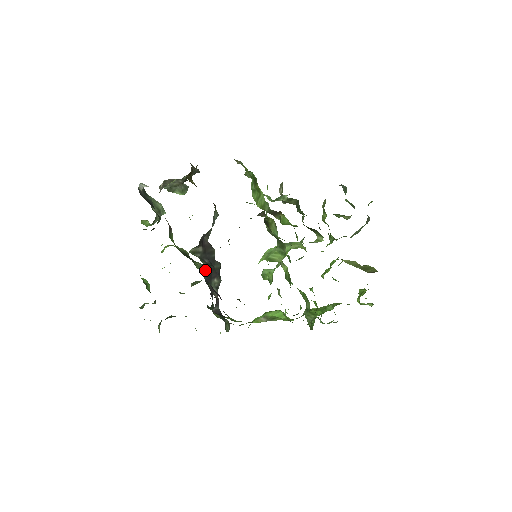
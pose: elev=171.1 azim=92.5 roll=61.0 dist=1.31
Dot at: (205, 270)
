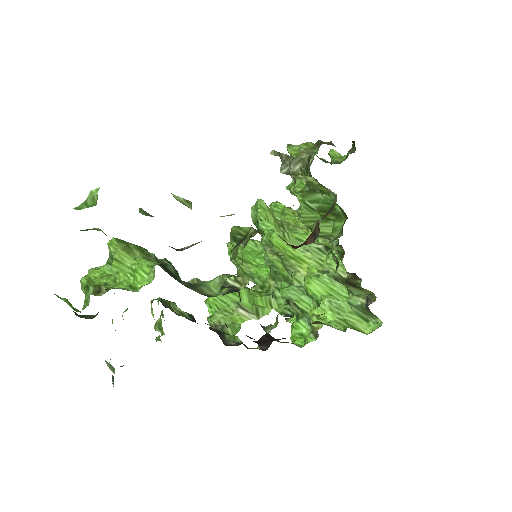
Dot at: (178, 273)
